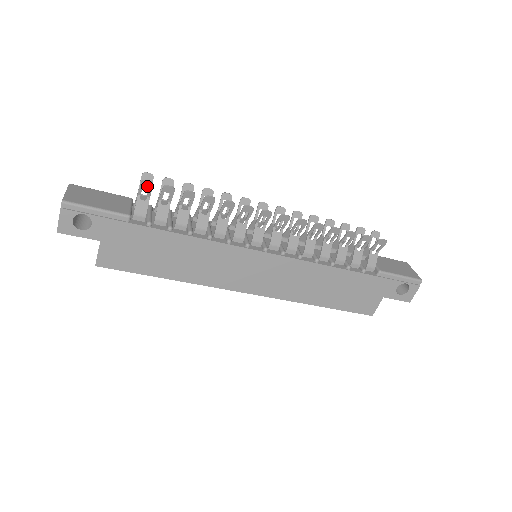
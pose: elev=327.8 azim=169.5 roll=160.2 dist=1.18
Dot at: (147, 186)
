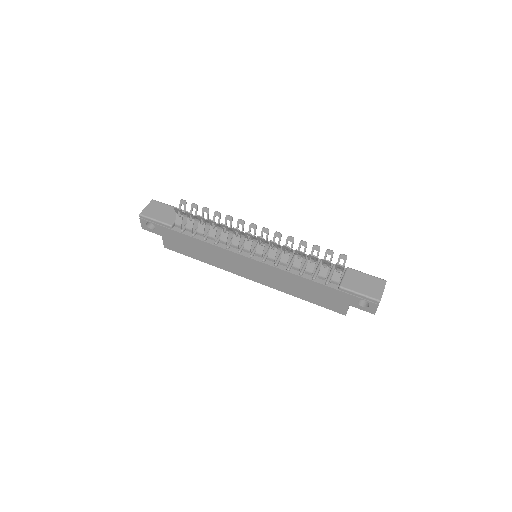
Dot at: (178, 210)
